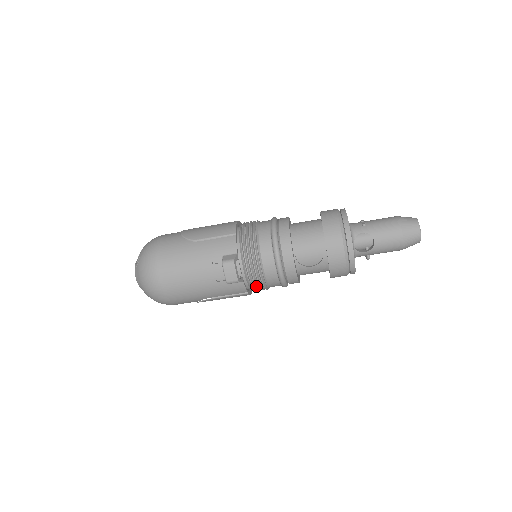
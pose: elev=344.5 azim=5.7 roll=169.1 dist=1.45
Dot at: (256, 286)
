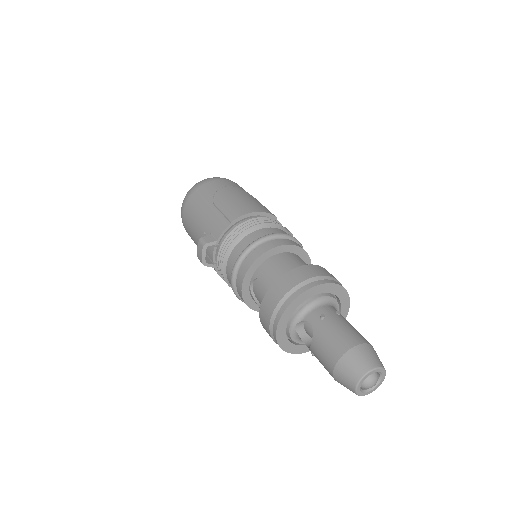
Dot at: occluded
